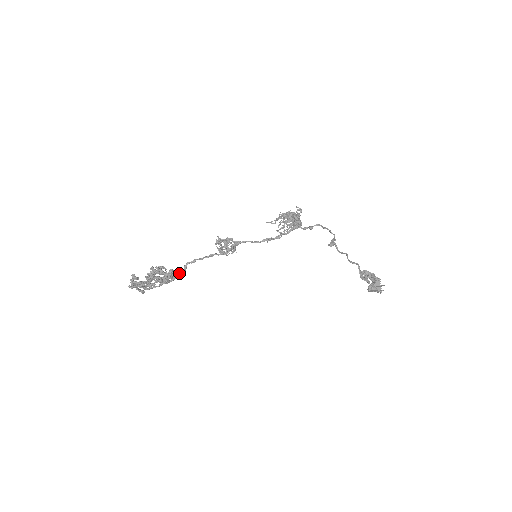
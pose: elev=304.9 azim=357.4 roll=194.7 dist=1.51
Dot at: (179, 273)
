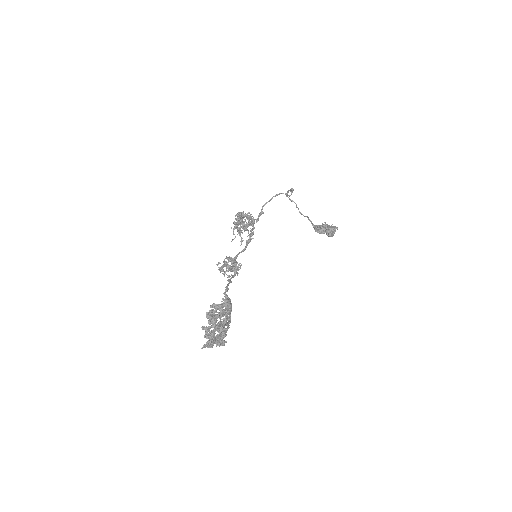
Dot at: occluded
